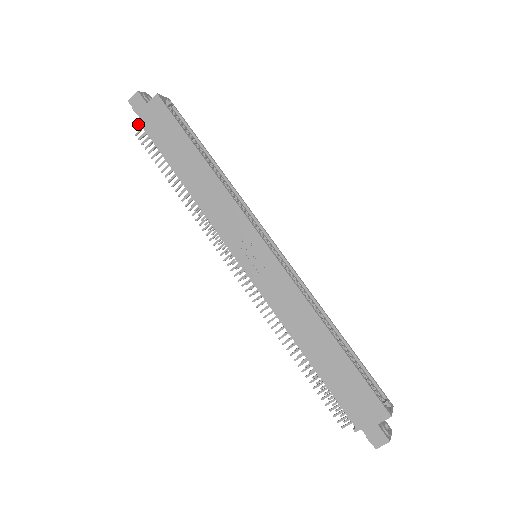
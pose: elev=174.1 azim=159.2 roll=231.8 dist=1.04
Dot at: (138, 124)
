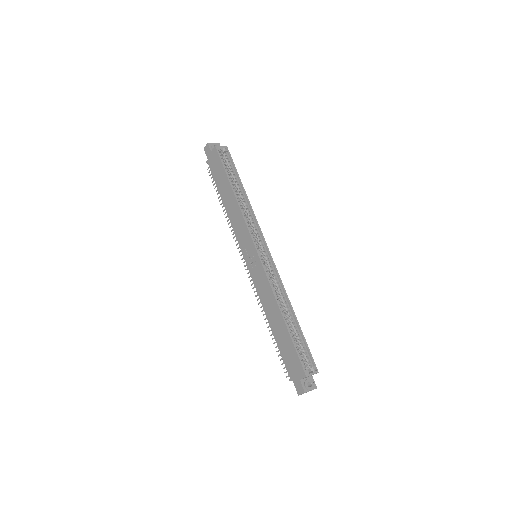
Dot at: (208, 163)
